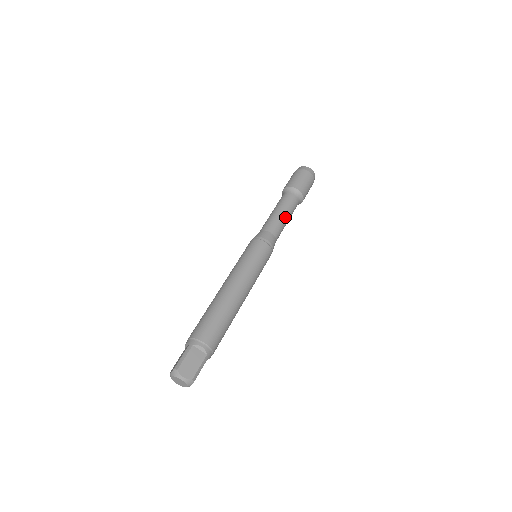
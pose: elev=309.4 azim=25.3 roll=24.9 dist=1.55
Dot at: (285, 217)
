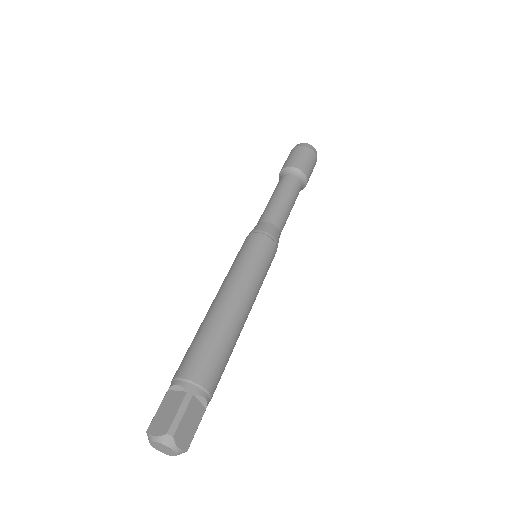
Dot at: occluded
